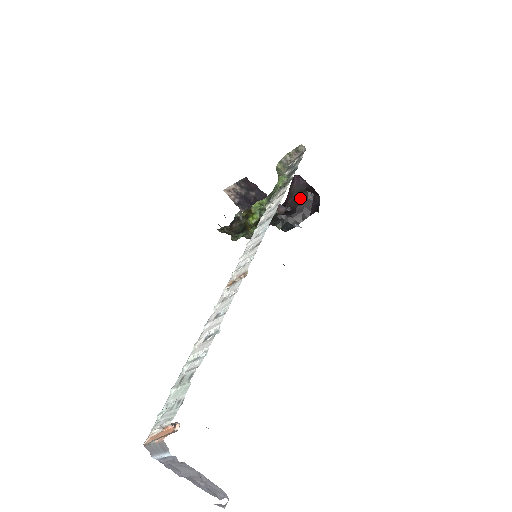
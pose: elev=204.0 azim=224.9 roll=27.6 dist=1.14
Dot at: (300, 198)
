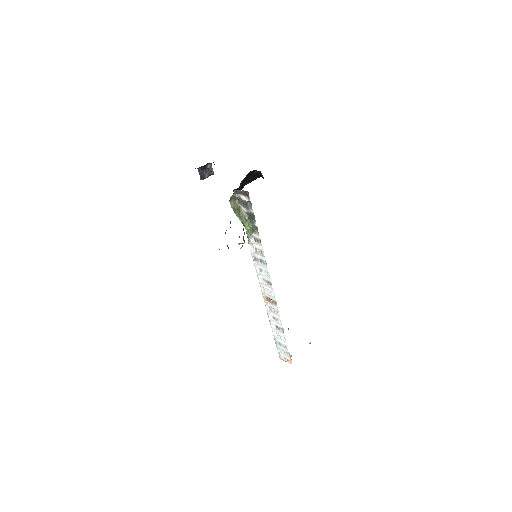
Dot at: (246, 179)
